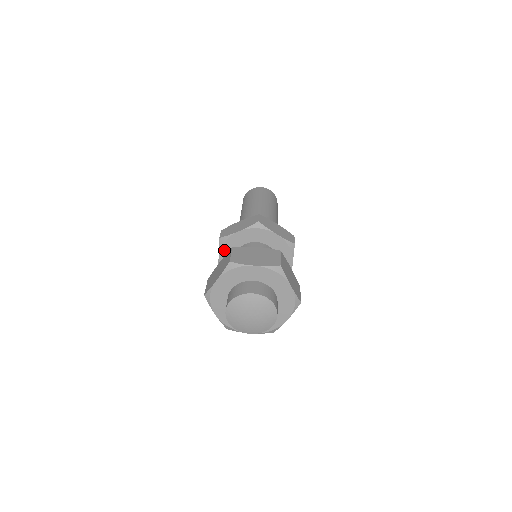
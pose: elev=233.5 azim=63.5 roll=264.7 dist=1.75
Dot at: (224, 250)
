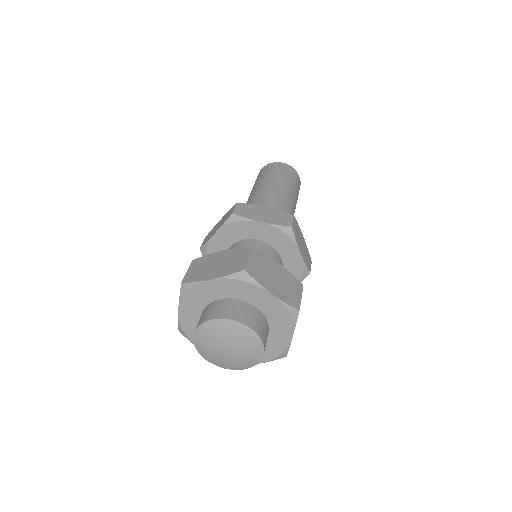
Dot at: (228, 230)
